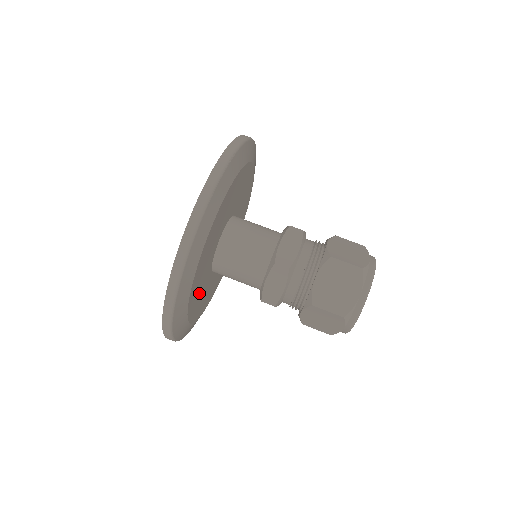
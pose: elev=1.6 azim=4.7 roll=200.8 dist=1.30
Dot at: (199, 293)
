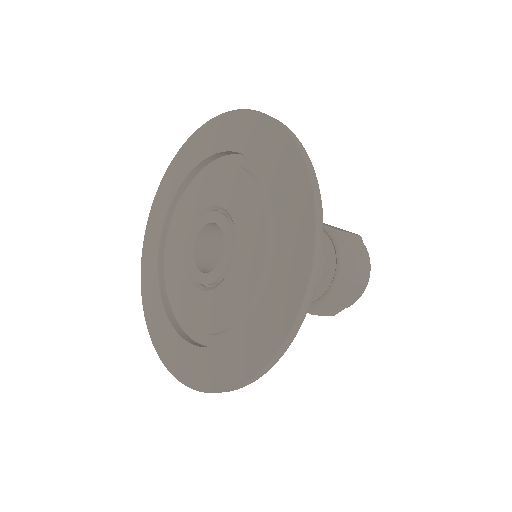
Dot at: occluded
